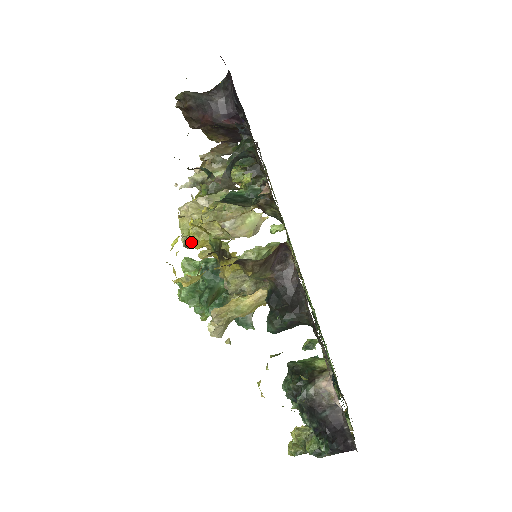
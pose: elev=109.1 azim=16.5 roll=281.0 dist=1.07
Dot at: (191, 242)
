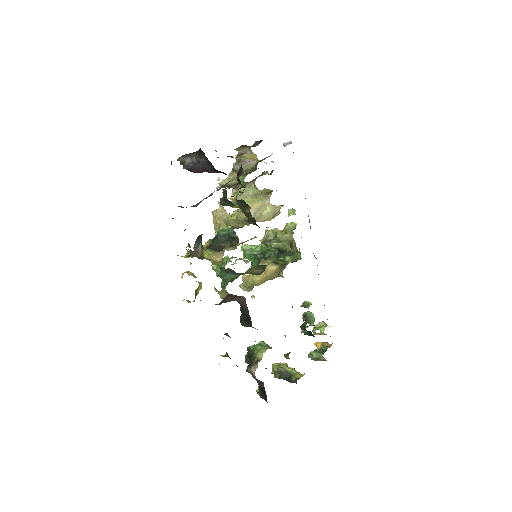
Dot at: occluded
